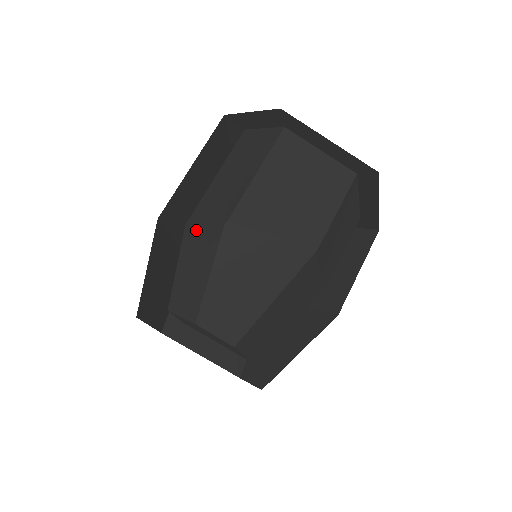
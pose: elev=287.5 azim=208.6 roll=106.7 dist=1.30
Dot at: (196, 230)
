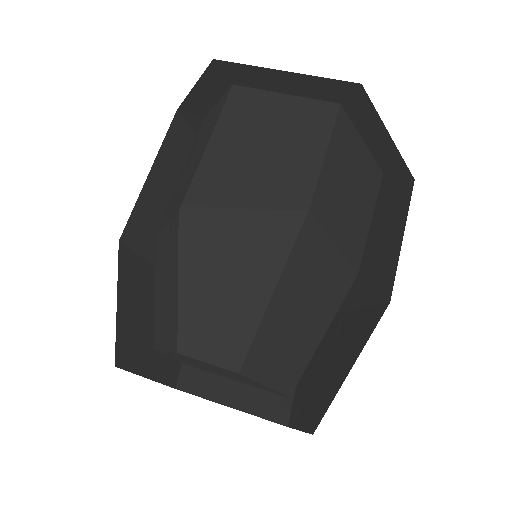
Dot at: (161, 238)
